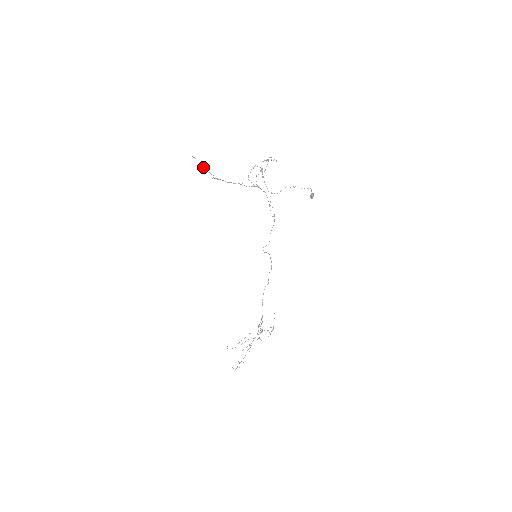
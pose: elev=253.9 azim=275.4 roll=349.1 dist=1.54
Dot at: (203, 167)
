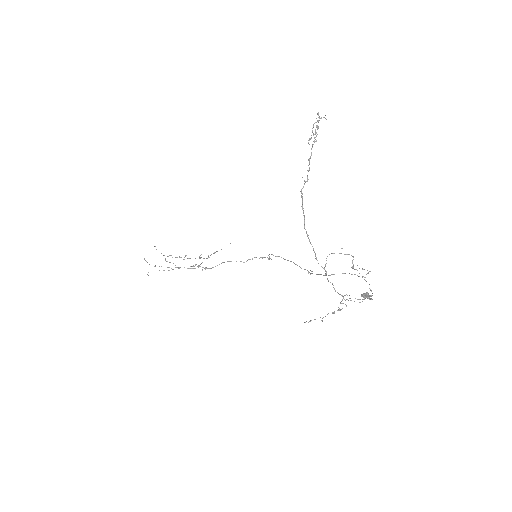
Dot at: occluded
